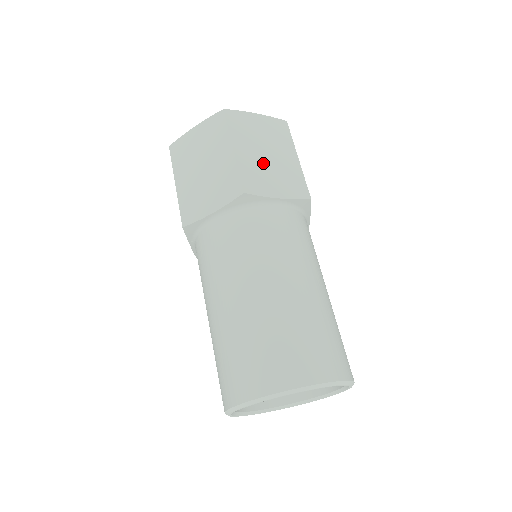
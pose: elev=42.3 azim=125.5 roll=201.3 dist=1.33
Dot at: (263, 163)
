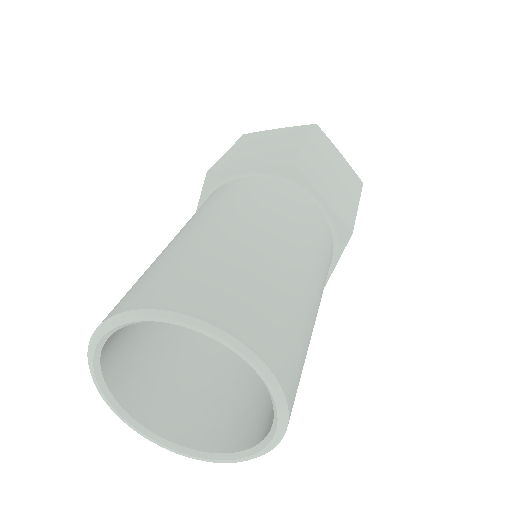
Dot at: (253, 152)
